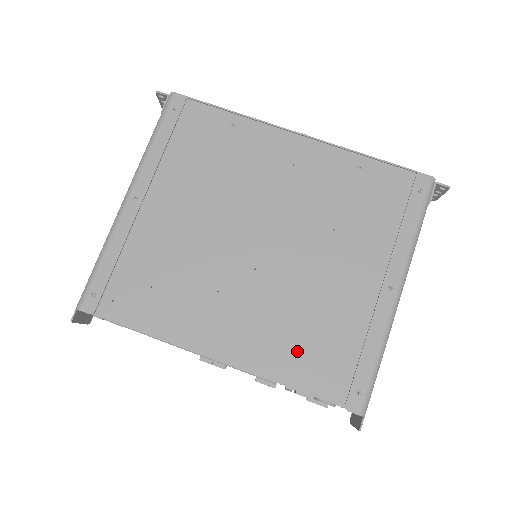
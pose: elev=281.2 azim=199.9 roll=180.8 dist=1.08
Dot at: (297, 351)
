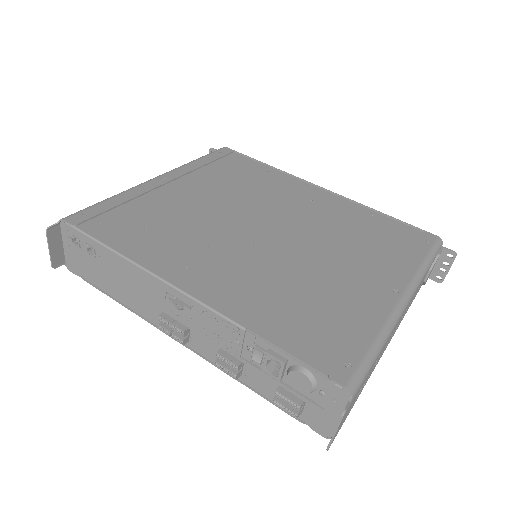
Dot at: (281, 310)
